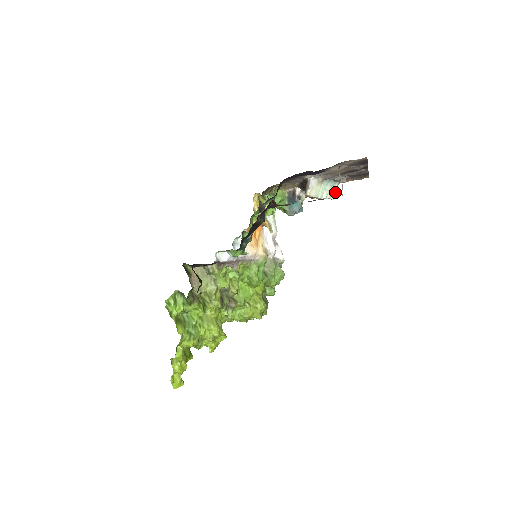
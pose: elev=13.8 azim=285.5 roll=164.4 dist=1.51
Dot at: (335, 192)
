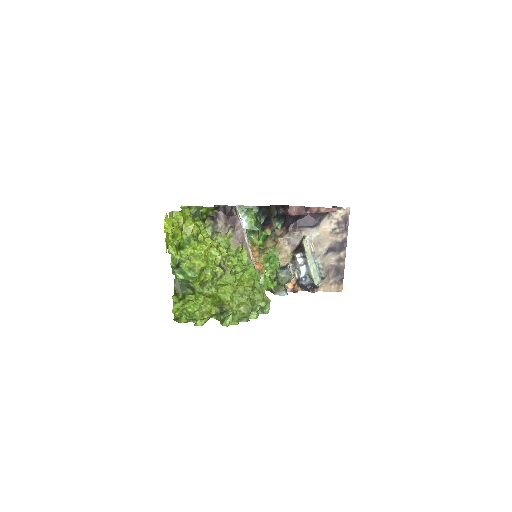
Dot at: (317, 283)
